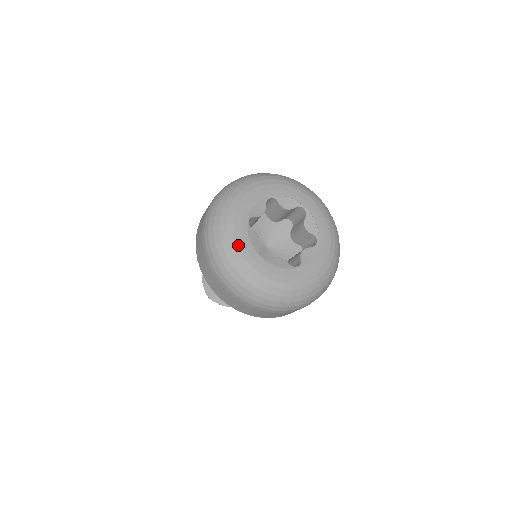
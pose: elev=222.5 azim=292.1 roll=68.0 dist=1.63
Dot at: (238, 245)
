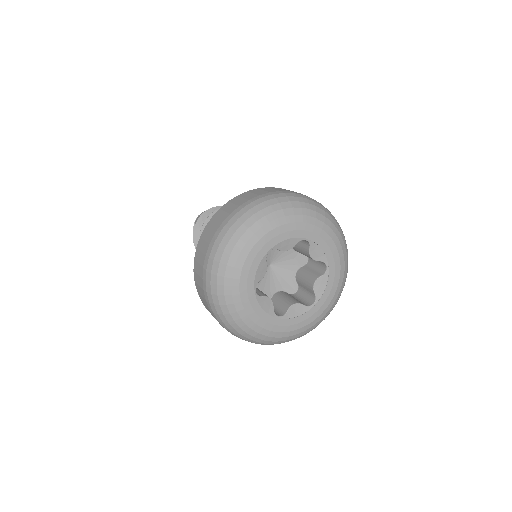
Dot at: (243, 269)
